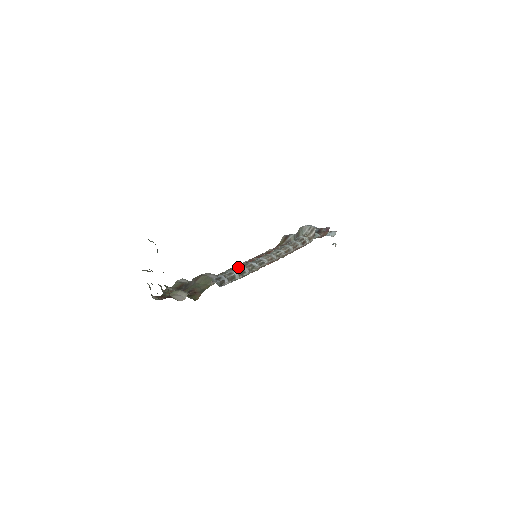
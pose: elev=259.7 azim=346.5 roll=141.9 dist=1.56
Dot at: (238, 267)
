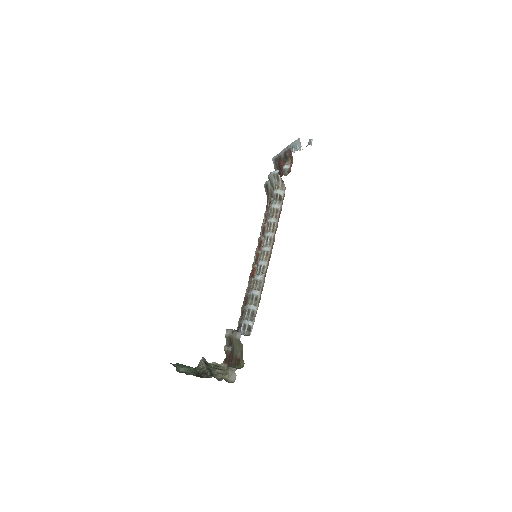
Dot at: (250, 295)
